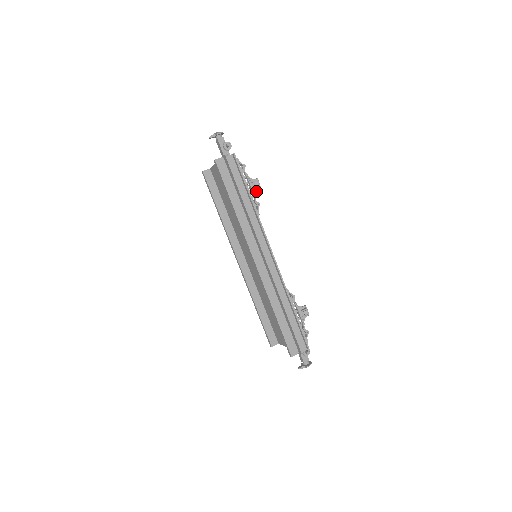
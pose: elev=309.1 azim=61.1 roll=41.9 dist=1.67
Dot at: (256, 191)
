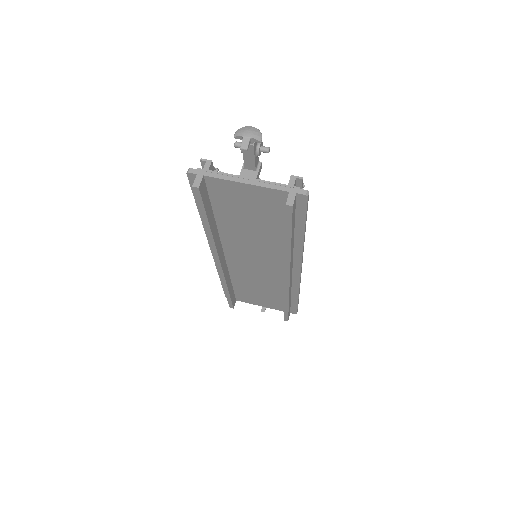
Dot at: occluded
